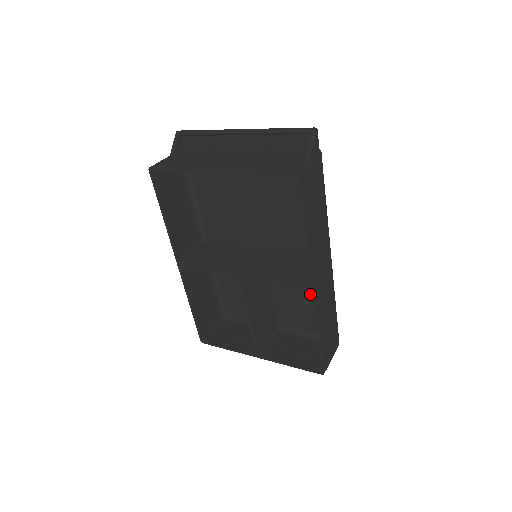
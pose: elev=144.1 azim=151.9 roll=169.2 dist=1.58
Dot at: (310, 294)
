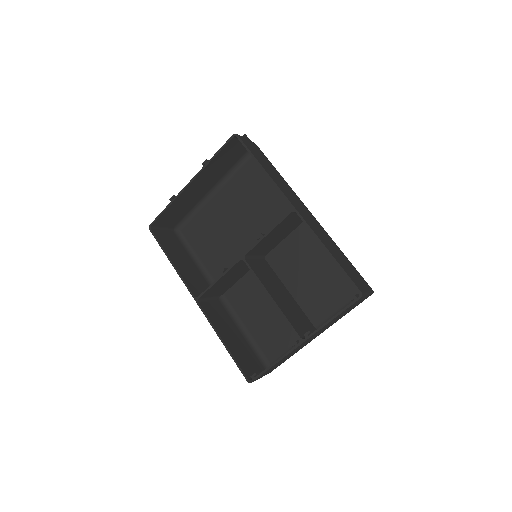
Dot at: (318, 263)
